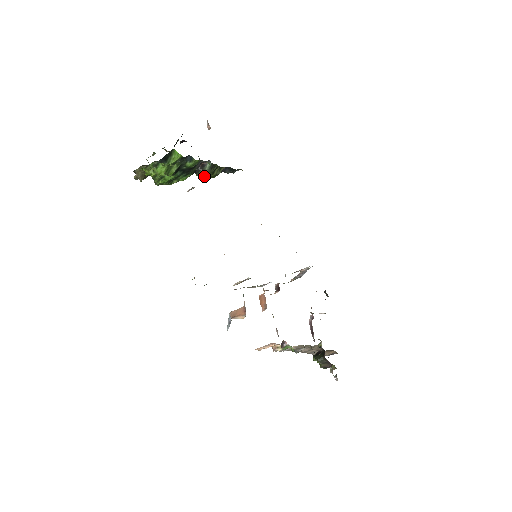
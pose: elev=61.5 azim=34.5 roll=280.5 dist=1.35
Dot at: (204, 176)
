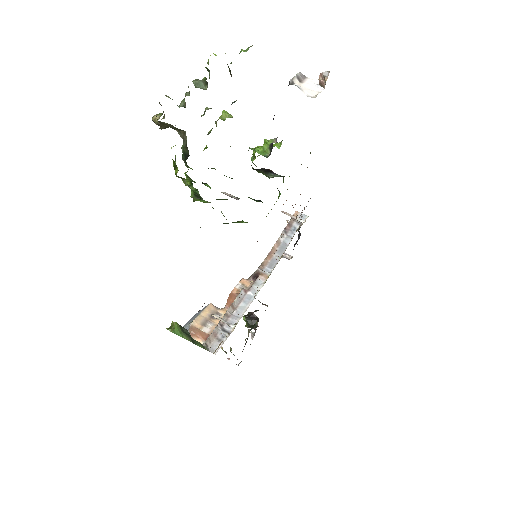
Dot at: (261, 172)
